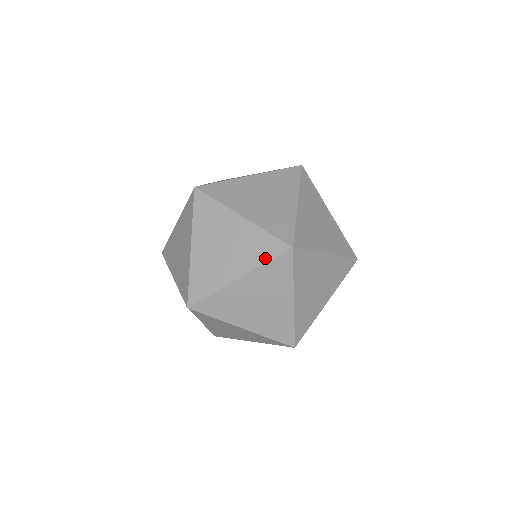
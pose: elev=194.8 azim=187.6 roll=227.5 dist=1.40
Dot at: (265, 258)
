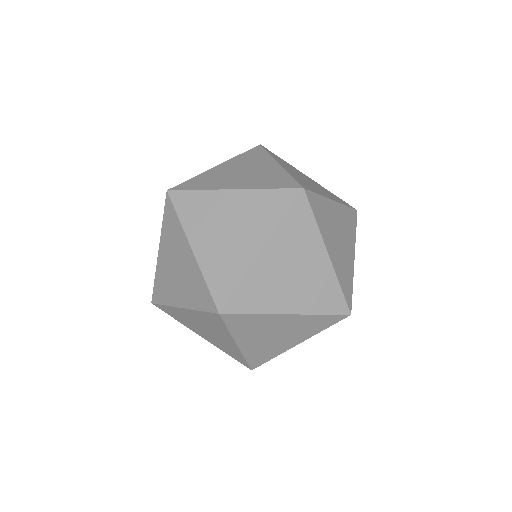
Dot at: (324, 310)
